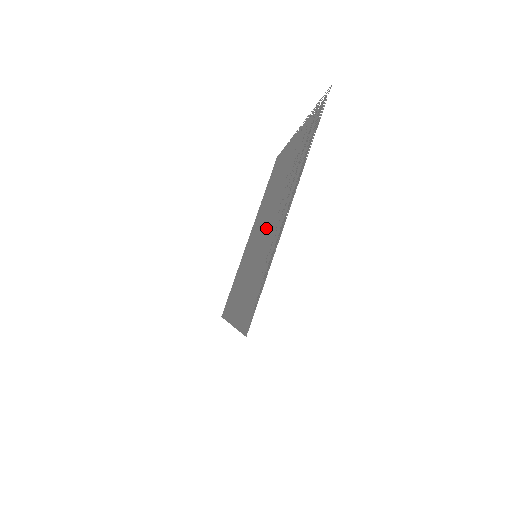
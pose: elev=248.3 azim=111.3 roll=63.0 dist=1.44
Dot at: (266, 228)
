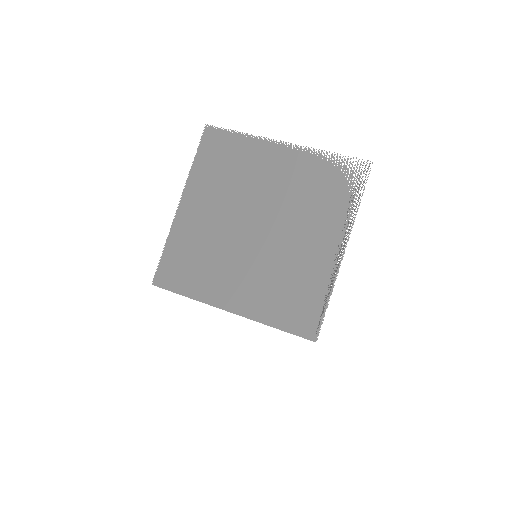
Dot at: (270, 235)
